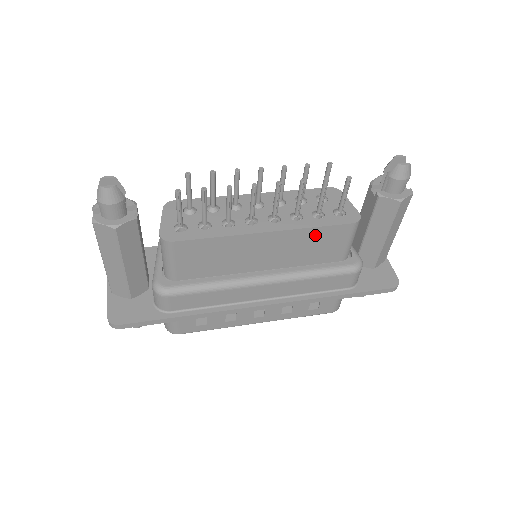
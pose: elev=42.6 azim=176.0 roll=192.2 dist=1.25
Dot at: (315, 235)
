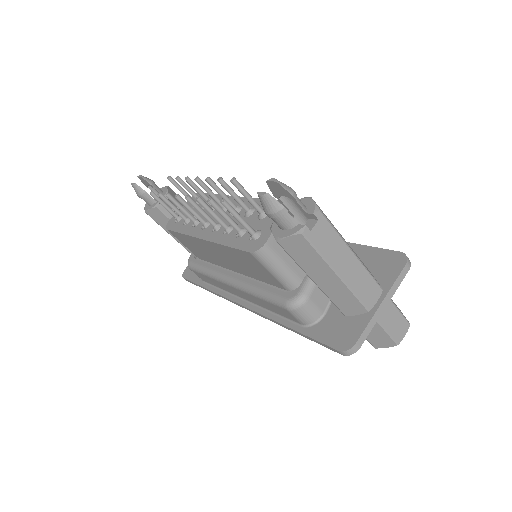
Dot at: (235, 253)
